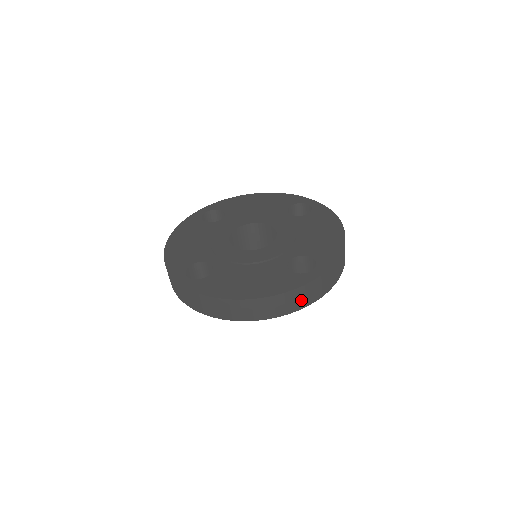
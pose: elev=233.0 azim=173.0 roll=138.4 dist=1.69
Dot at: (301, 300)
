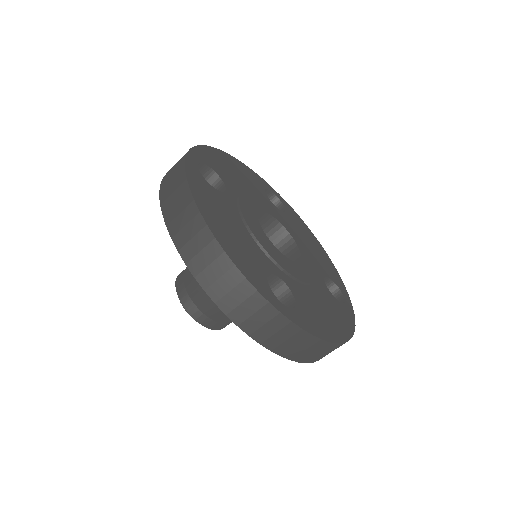
Dot at: occluded
